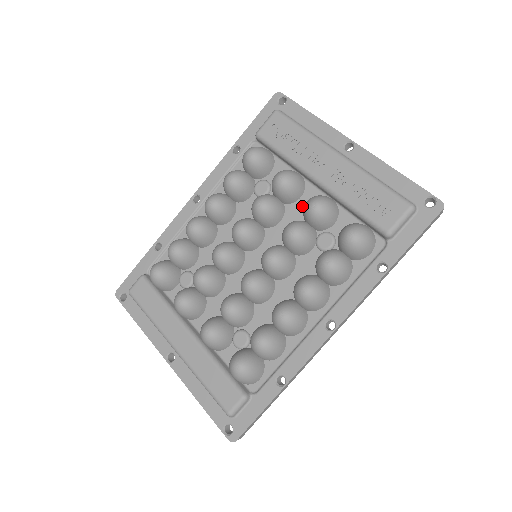
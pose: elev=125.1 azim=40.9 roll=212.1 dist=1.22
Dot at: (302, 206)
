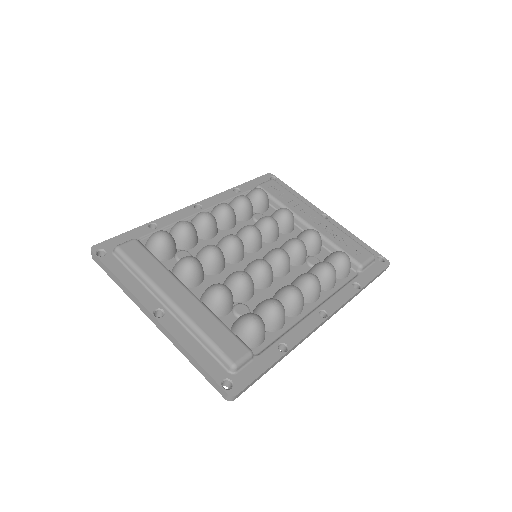
Dot at: (292, 237)
